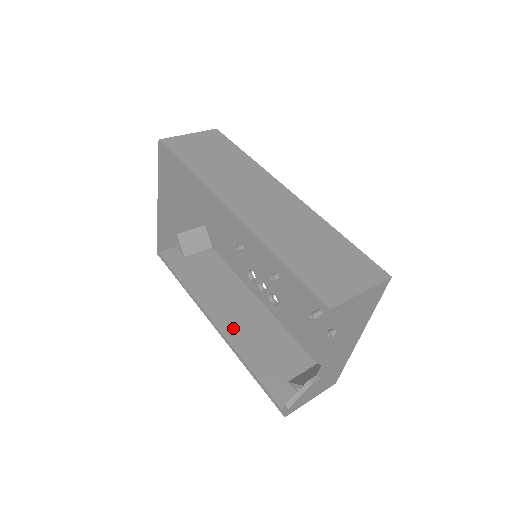
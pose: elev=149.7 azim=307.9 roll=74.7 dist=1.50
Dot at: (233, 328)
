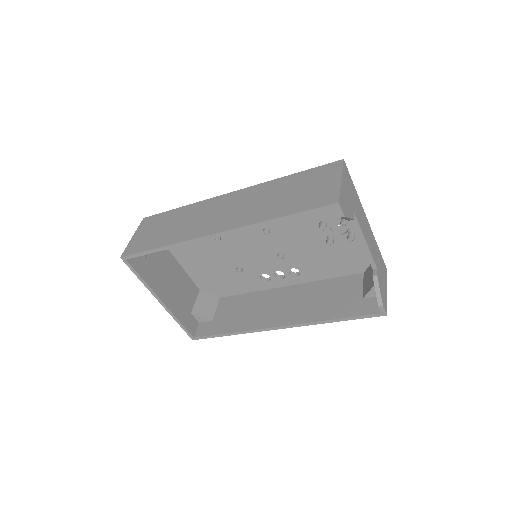
Dot at: (294, 315)
